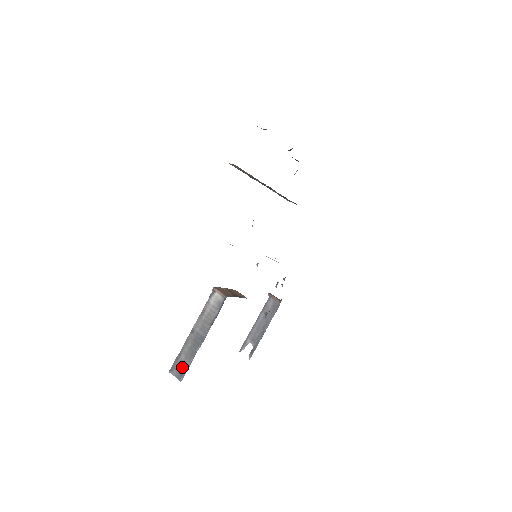
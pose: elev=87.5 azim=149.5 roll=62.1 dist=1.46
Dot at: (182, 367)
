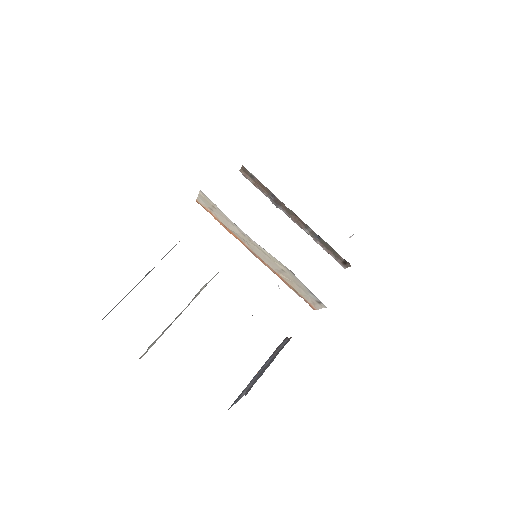
Dot at: (113, 308)
